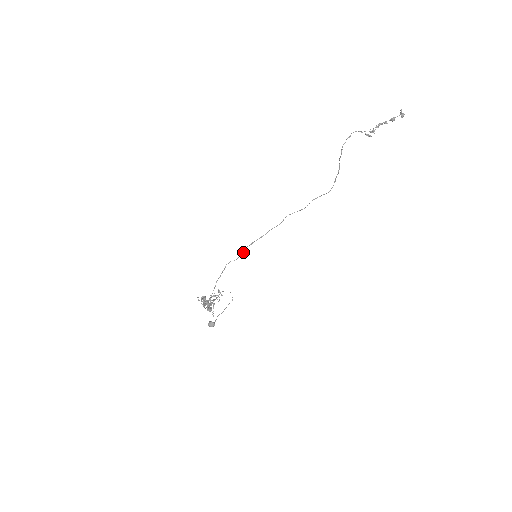
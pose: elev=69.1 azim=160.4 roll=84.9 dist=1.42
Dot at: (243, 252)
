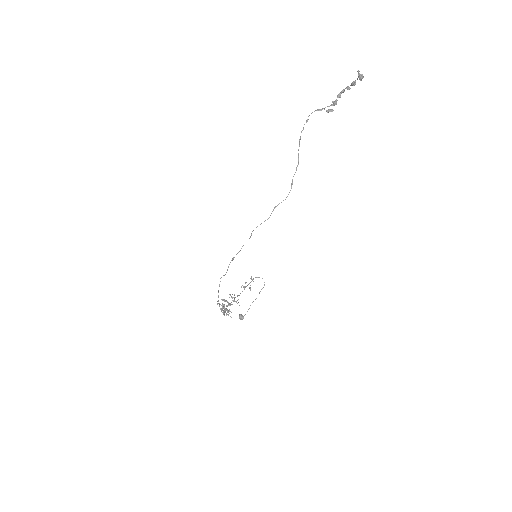
Dot at: occluded
